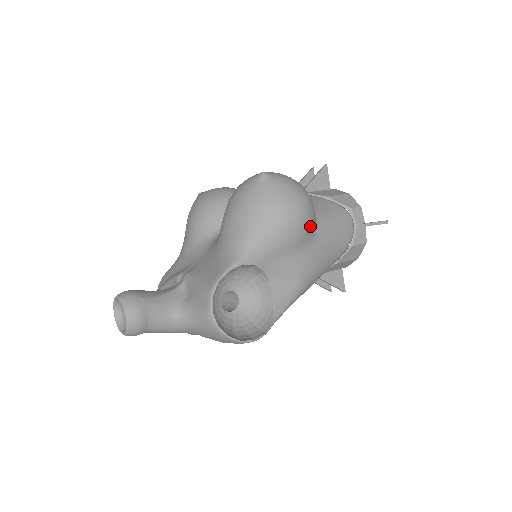
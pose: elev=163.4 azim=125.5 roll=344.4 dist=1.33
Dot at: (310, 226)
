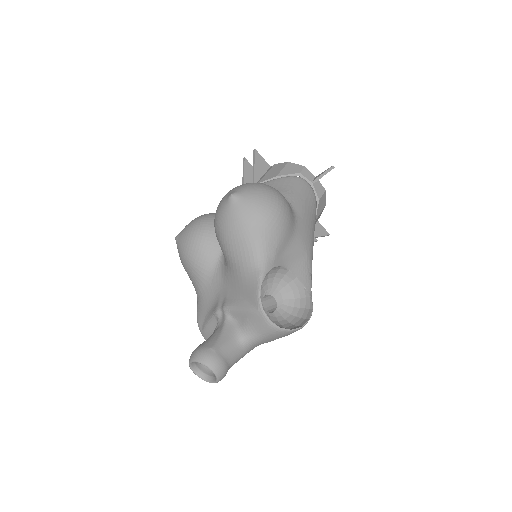
Dot at: (290, 210)
